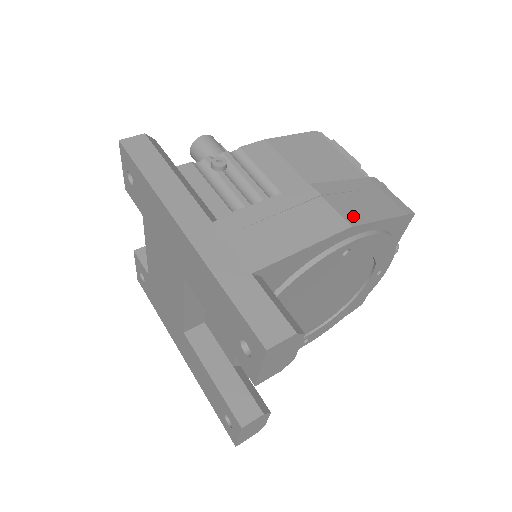
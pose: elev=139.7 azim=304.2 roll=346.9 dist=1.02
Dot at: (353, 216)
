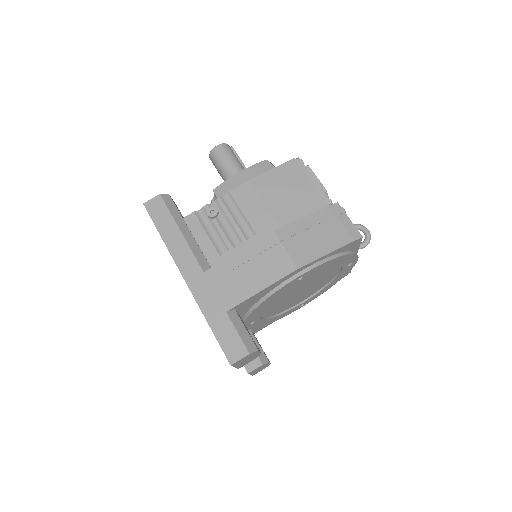
Dot at: (302, 257)
